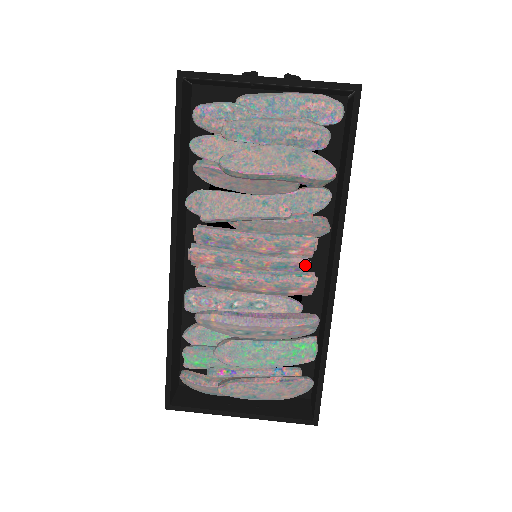
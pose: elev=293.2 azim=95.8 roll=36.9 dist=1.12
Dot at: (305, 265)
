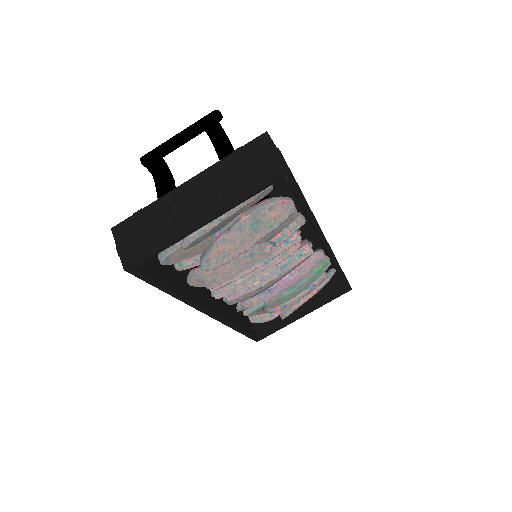
Dot at: (299, 246)
